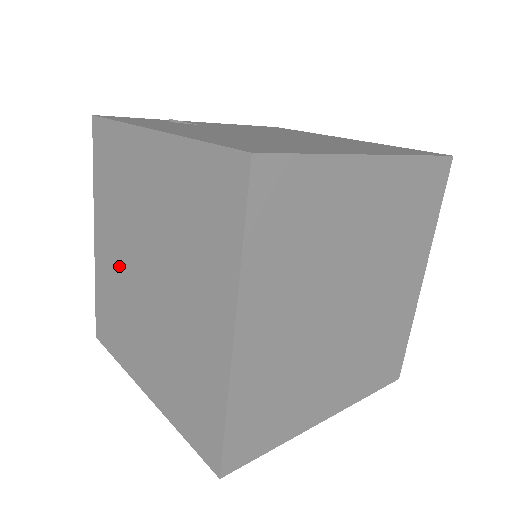
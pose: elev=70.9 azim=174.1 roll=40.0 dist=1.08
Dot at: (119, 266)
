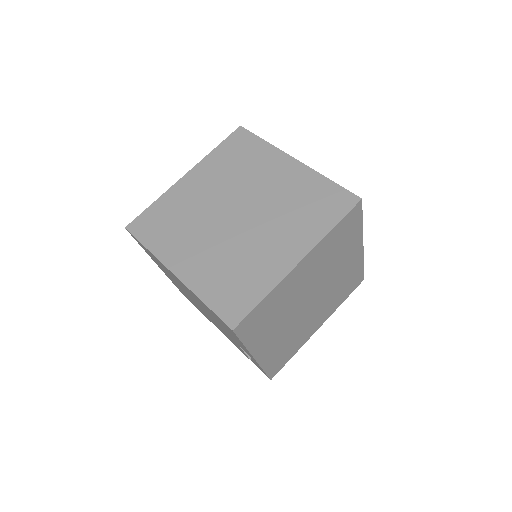
Dot at: (204, 199)
